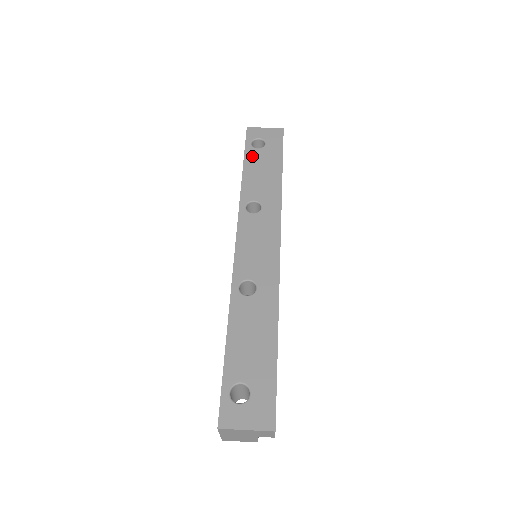
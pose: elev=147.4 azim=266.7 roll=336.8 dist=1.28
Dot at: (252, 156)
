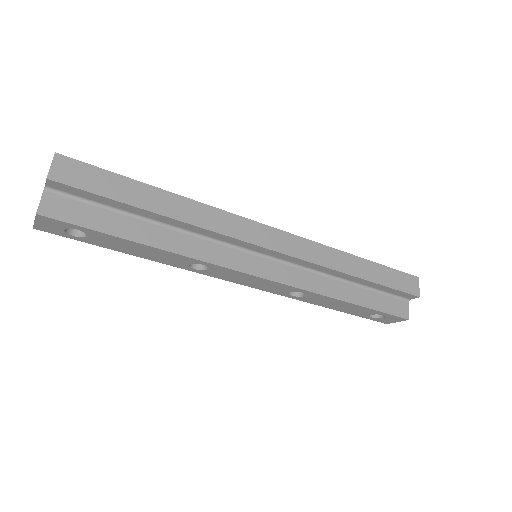
Dot at: occluded
